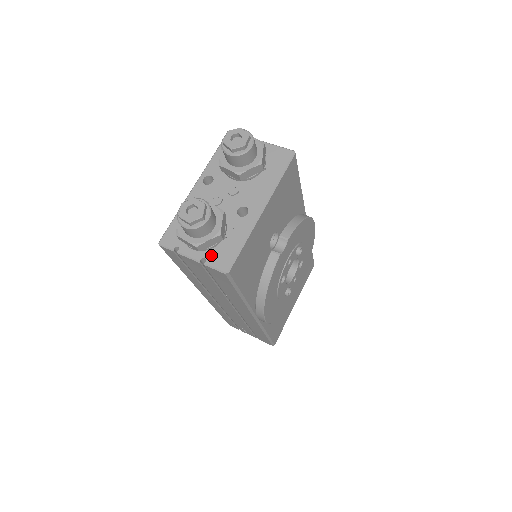
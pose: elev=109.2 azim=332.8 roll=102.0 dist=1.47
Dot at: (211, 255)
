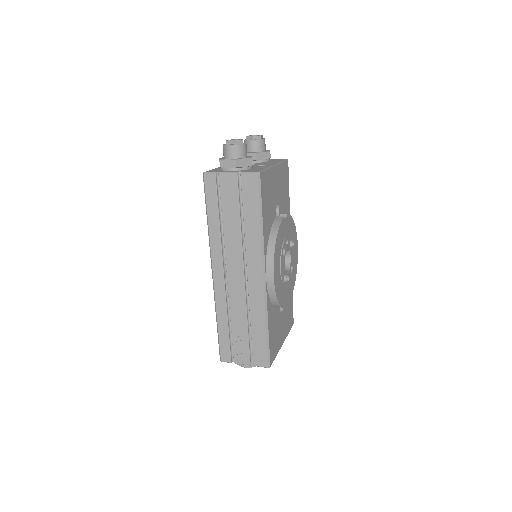
Dot at: (245, 171)
